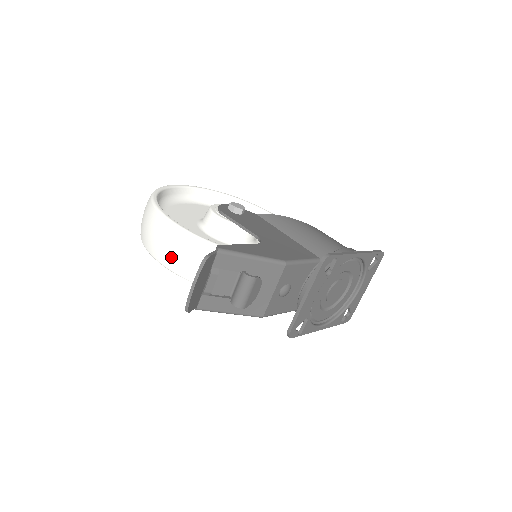
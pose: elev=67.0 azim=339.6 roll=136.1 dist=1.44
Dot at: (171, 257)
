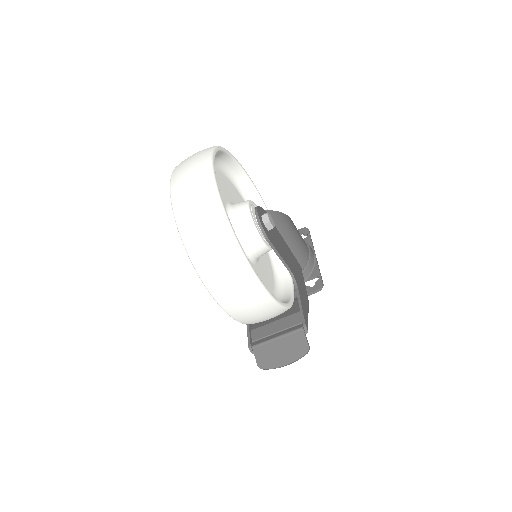
Dot at: (248, 316)
